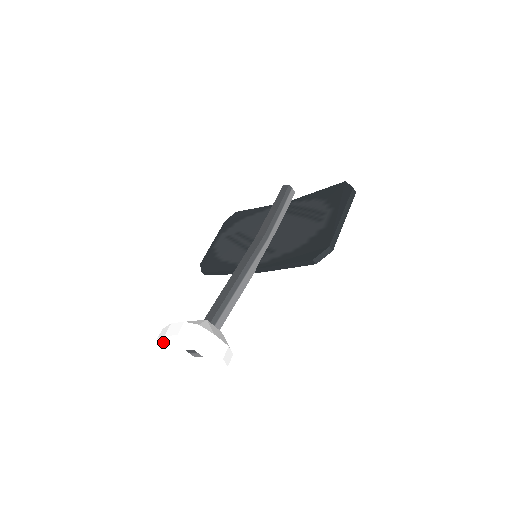
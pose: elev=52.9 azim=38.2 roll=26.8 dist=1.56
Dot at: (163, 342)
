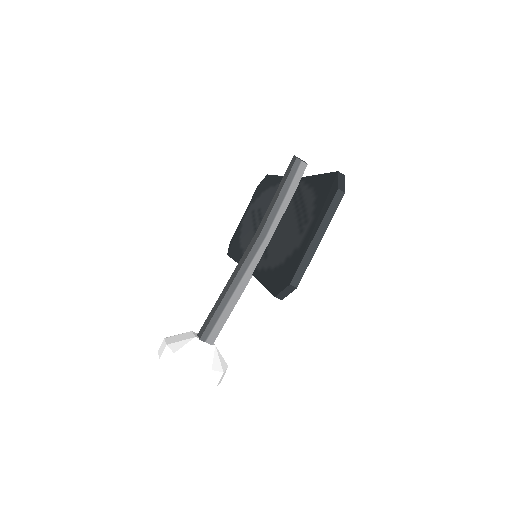
Dot at: occluded
